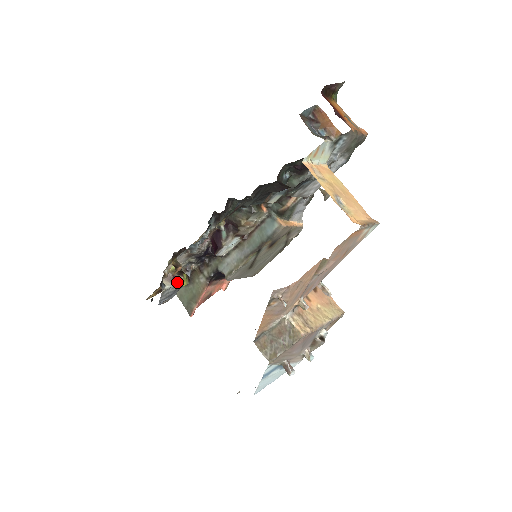
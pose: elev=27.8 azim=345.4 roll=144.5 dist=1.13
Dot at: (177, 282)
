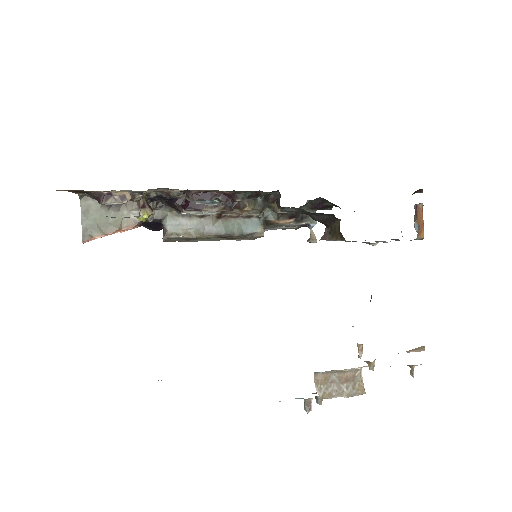
Dot at: (144, 214)
